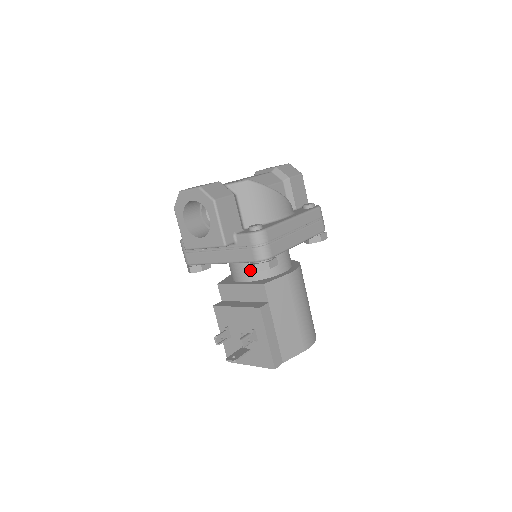
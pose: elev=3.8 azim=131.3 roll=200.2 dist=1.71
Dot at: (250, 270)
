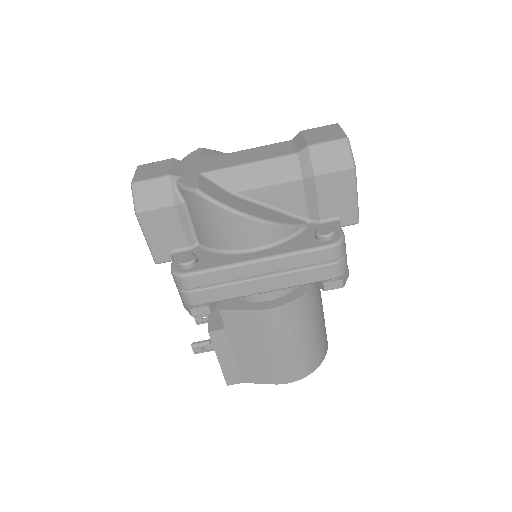
Dot at: occluded
